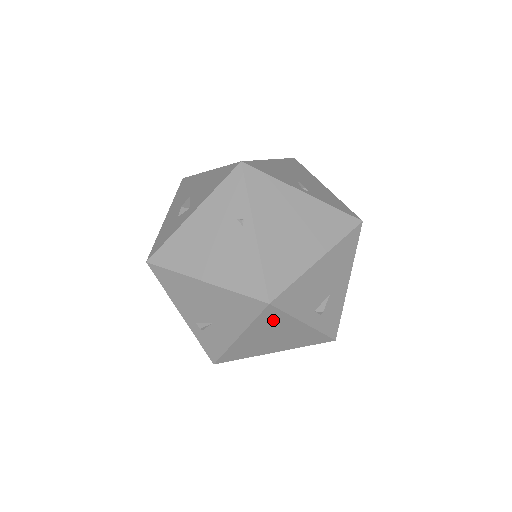
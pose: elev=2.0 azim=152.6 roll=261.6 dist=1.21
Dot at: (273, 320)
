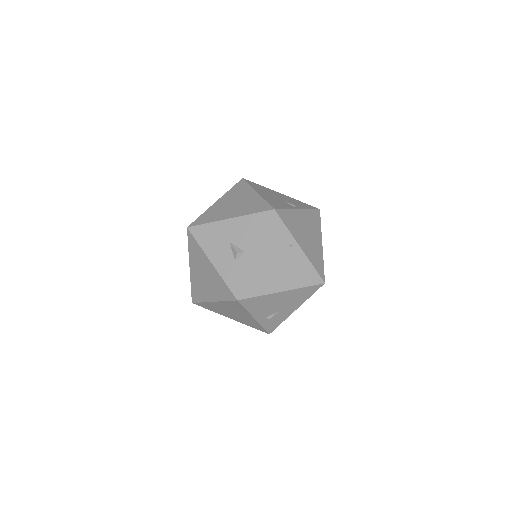
Dot at: occluded
